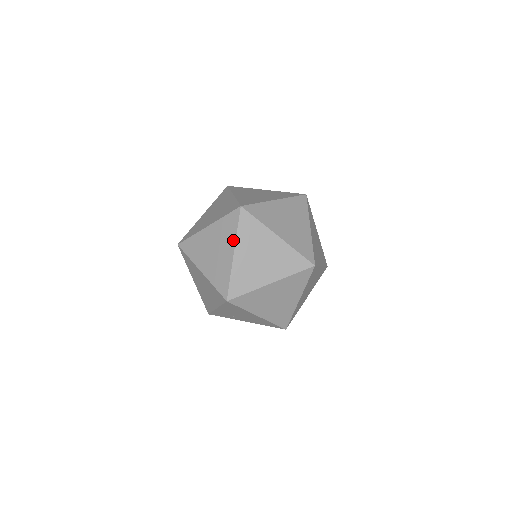
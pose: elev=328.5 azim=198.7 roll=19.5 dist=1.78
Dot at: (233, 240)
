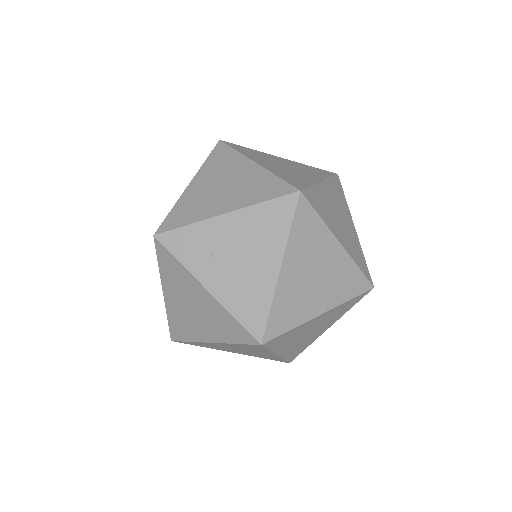
Dot at: (323, 177)
